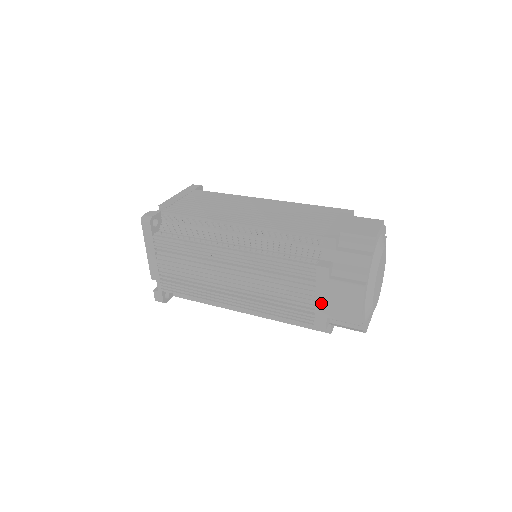
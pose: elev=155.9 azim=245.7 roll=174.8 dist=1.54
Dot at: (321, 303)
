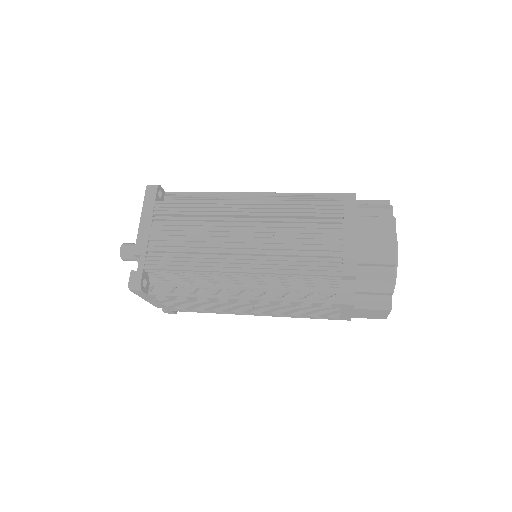
Dot at: (346, 314)
